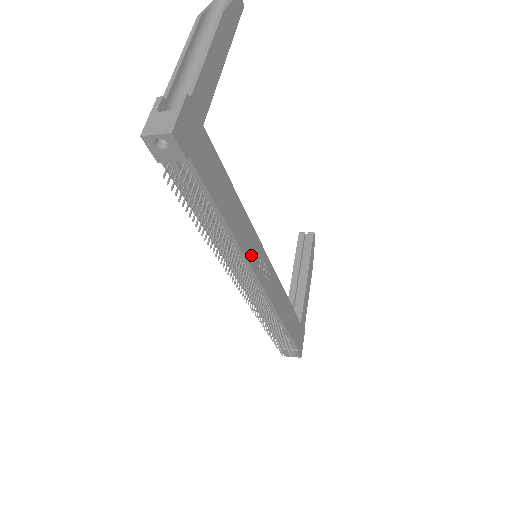
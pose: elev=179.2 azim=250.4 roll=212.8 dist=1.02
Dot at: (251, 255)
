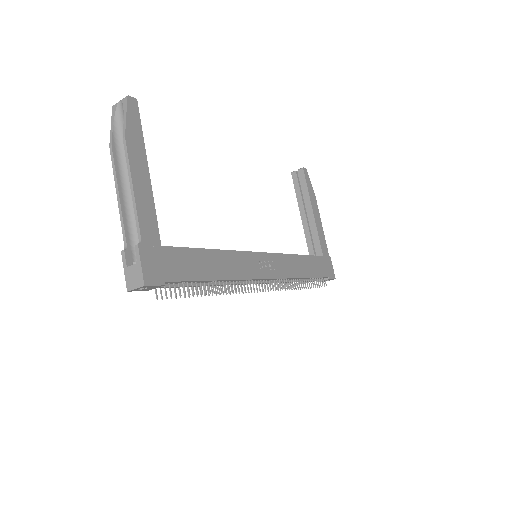
Dot at: (249, 272)
